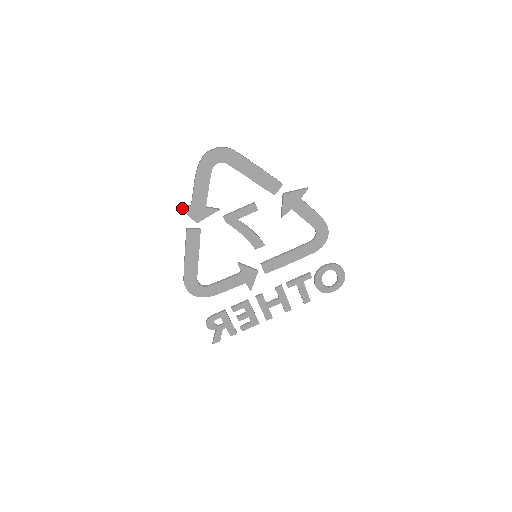
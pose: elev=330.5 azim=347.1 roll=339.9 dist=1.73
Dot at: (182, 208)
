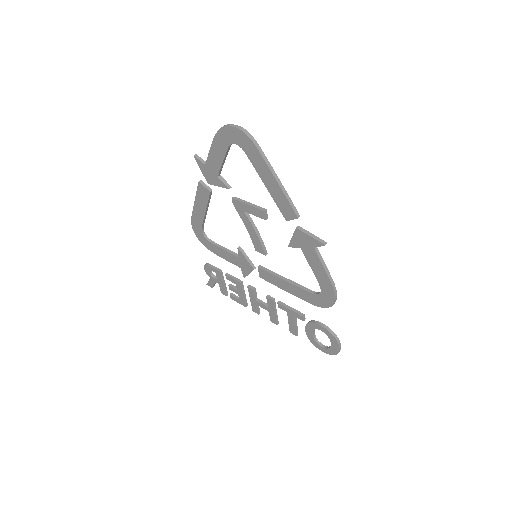
Dot at: (197, 160)
